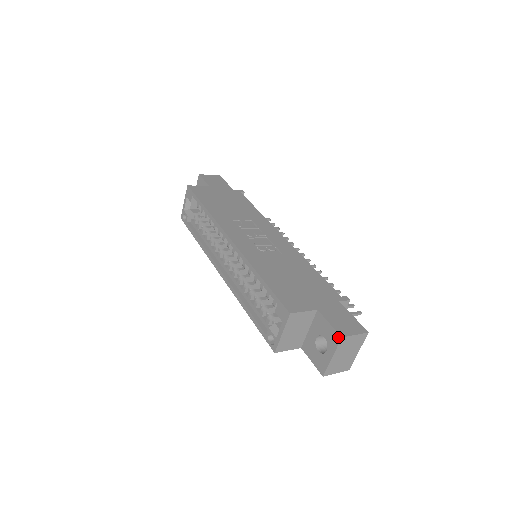
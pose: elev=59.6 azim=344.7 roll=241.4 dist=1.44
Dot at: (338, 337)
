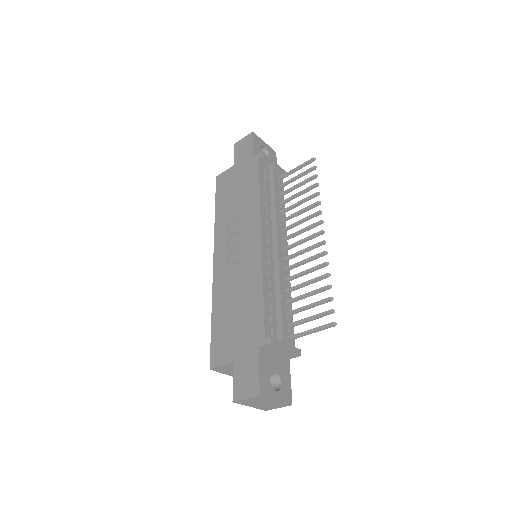
Dot at: (234, 399)
